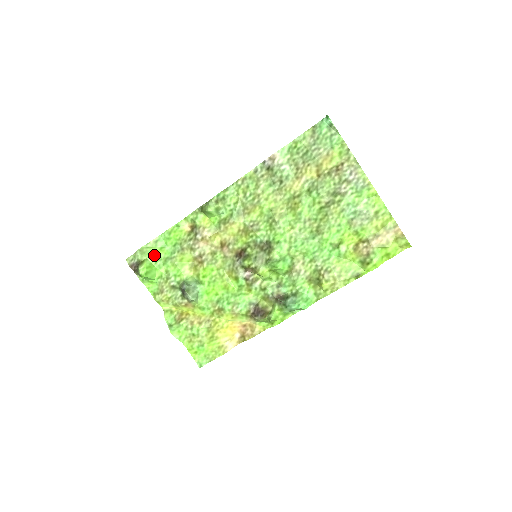
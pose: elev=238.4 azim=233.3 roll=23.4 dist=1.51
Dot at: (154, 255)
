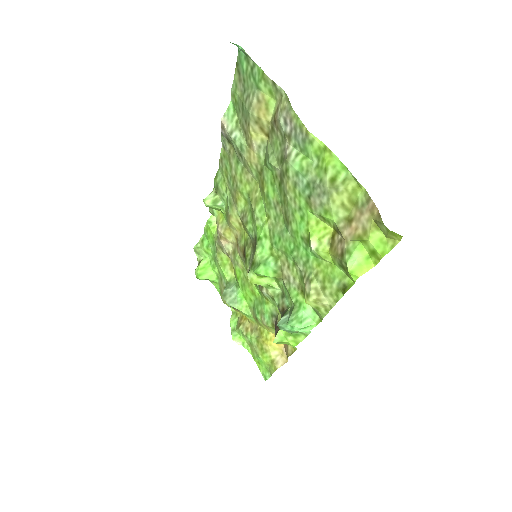
Dot at: (207, 254)
